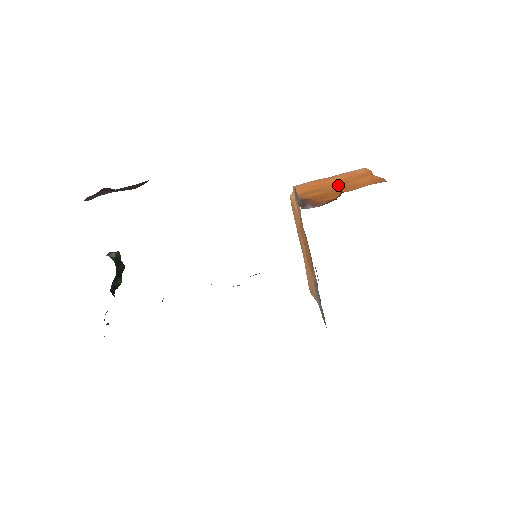
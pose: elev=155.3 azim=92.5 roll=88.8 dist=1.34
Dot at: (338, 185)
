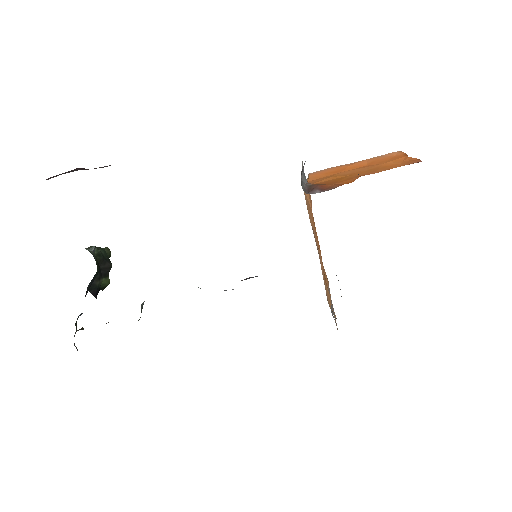
Dot at: (360, 169)
